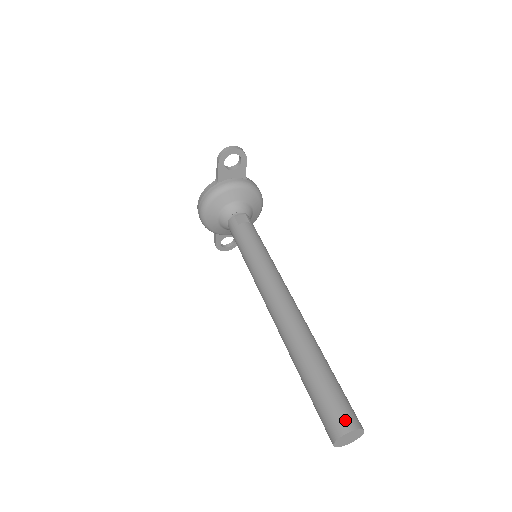
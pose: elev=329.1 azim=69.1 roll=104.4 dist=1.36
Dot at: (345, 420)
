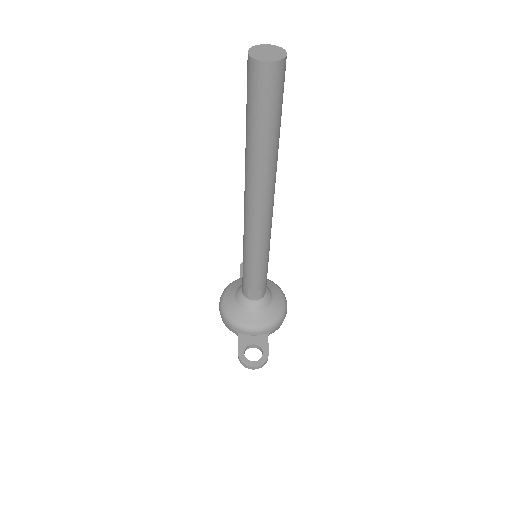
Dot at: occluded
